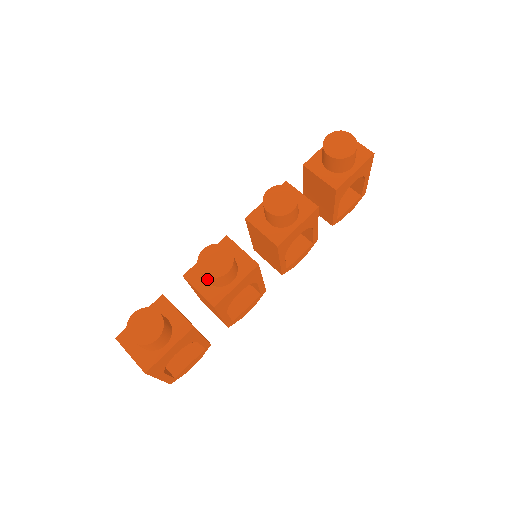
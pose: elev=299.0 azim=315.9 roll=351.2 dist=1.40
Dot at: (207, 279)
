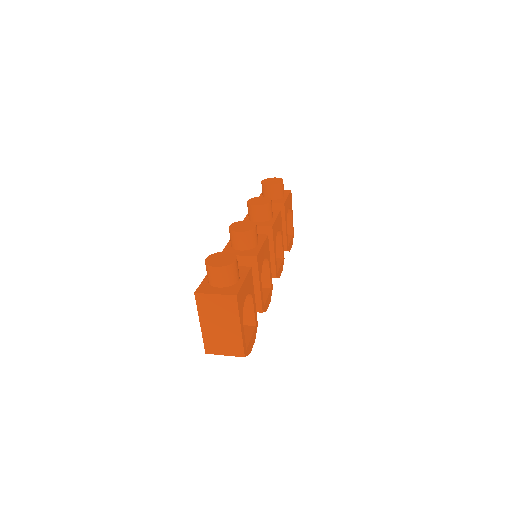
Dot at: (242, 240)
